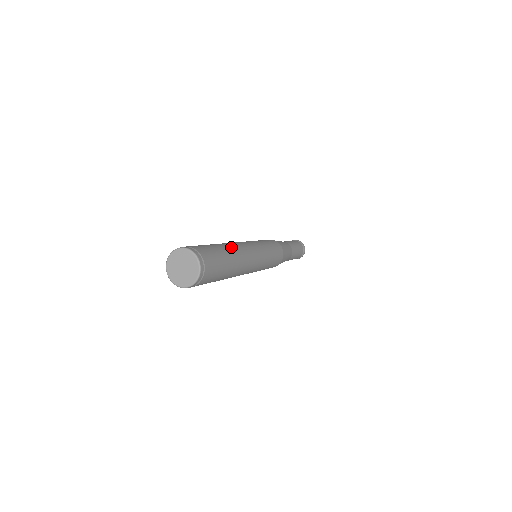
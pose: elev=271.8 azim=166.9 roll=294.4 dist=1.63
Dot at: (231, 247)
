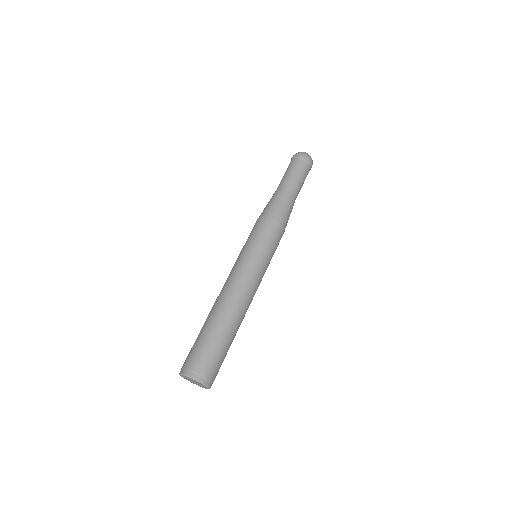
Dot at: (231, 320)
